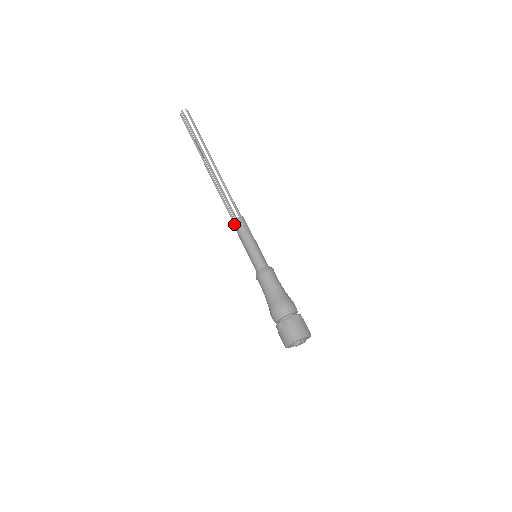
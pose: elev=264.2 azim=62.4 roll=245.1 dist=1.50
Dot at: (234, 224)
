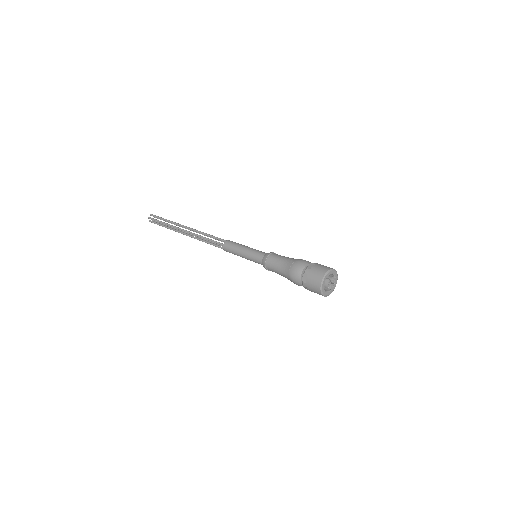
Dot at: (226, 249)
